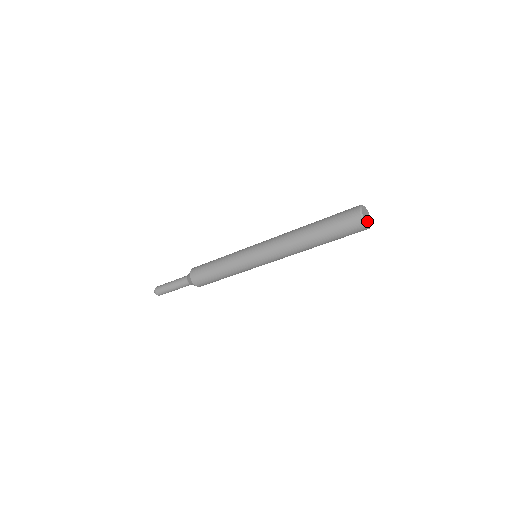
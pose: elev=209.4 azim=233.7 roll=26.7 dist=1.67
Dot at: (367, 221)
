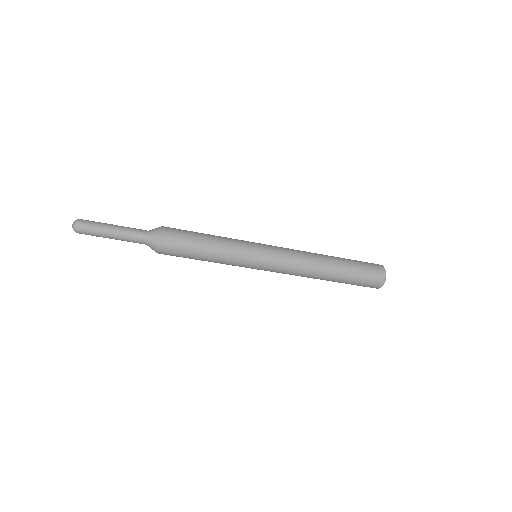
Dot at: occluded
